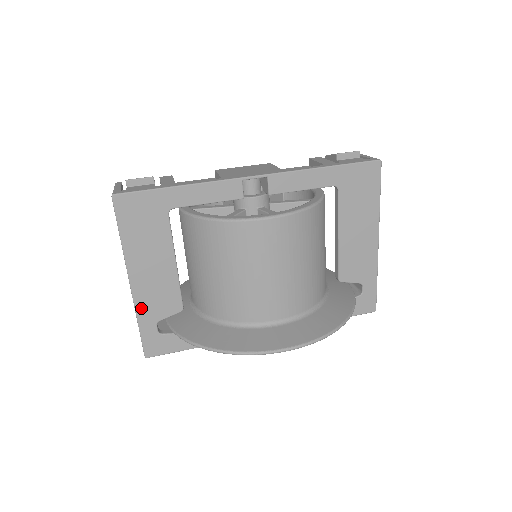
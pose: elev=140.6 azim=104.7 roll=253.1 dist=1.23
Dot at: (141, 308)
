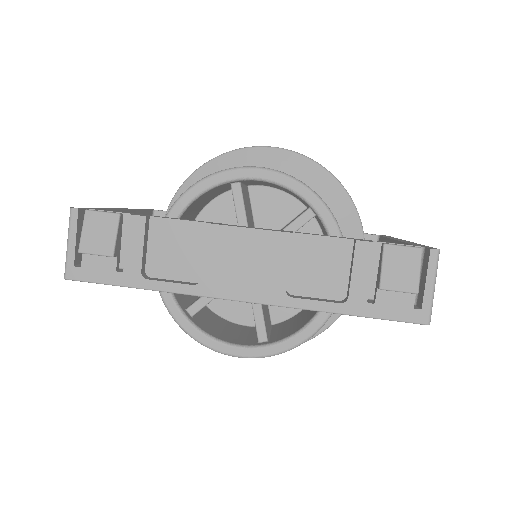
Dot at: occluded
